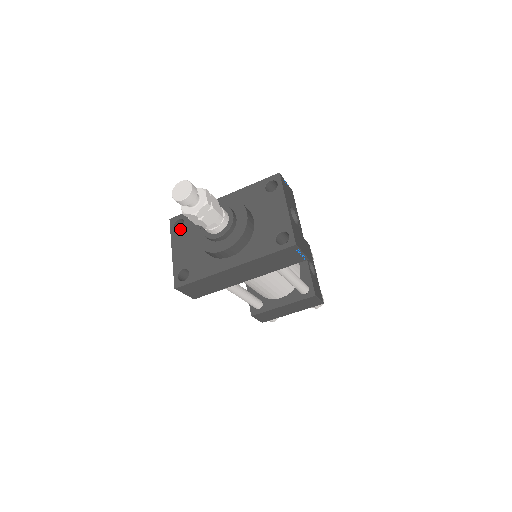
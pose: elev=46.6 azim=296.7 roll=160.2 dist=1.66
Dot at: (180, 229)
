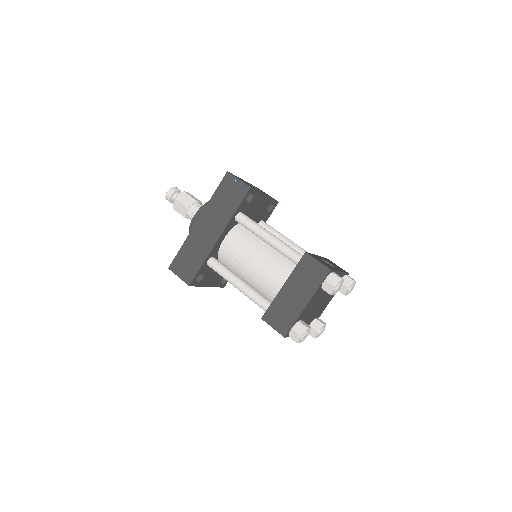
Dot at: occluded
